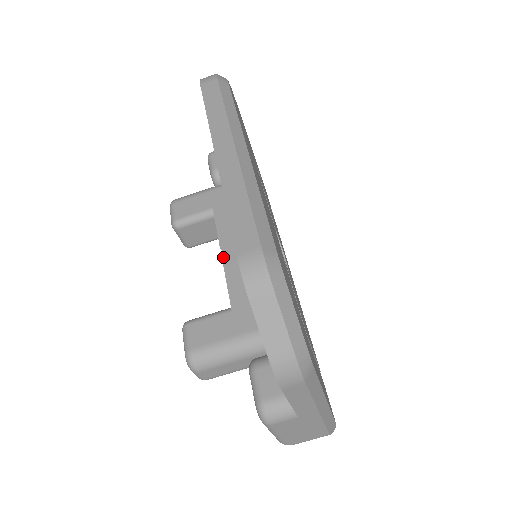
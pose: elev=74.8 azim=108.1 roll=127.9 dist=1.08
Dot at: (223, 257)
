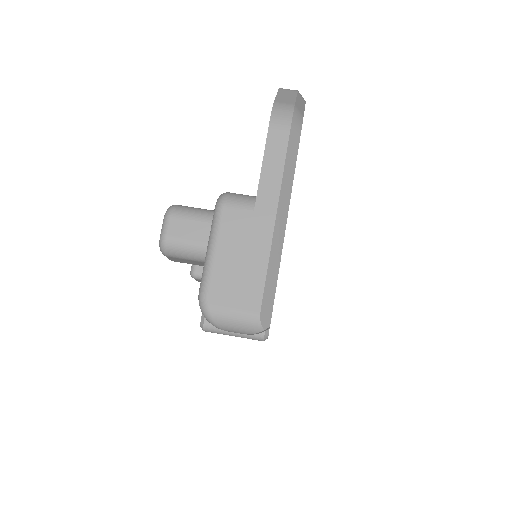
Dot at: occluded
